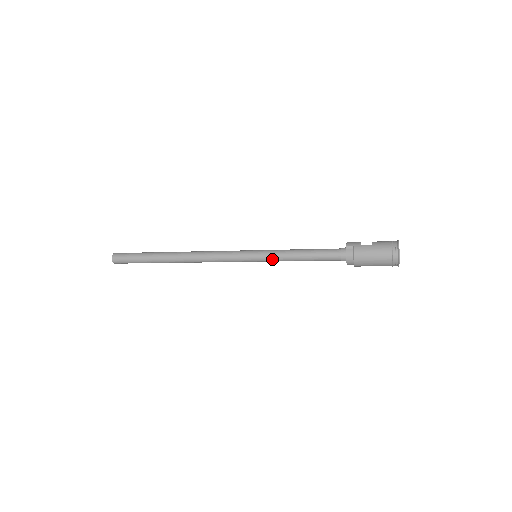
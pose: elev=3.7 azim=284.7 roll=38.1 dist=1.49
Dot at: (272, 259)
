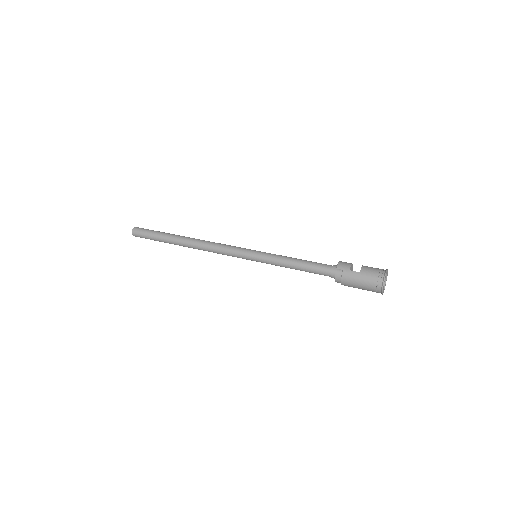
Dot at: (269, 263)
